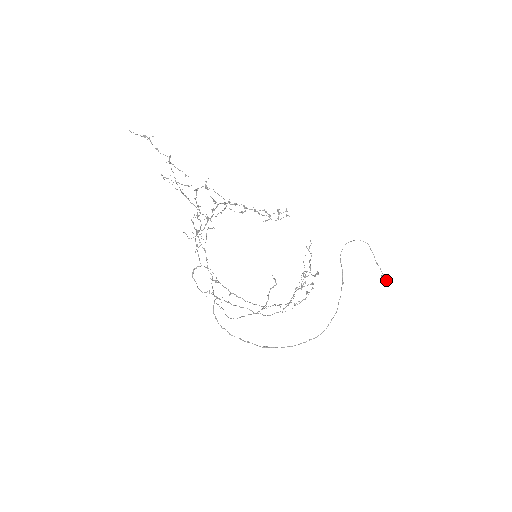
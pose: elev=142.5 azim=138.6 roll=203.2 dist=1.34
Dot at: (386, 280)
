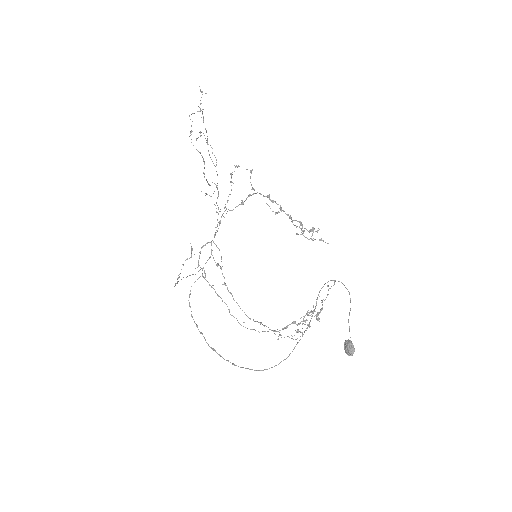
Dot at: (347, 346)
